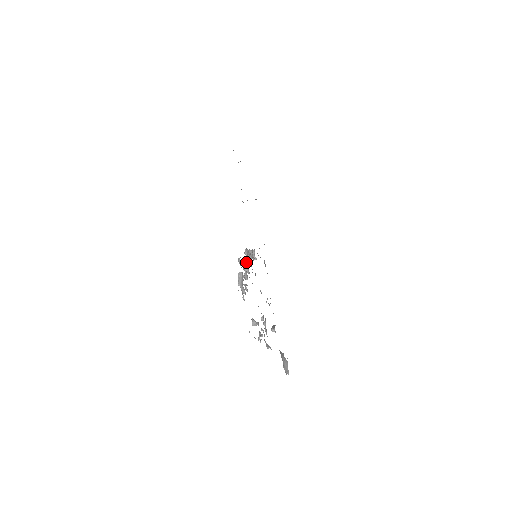
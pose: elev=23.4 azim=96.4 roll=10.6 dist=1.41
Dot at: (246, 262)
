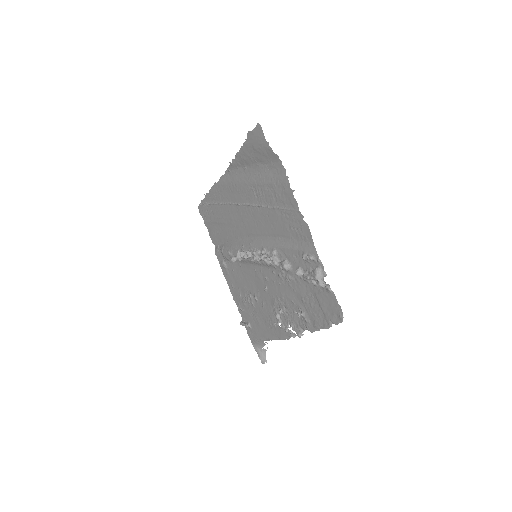
Dot at: (284, 261)
